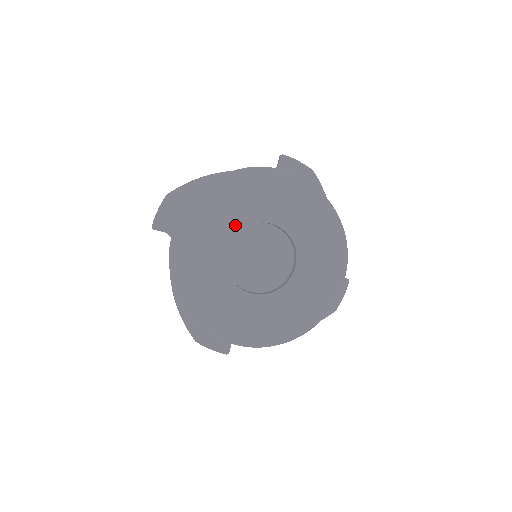
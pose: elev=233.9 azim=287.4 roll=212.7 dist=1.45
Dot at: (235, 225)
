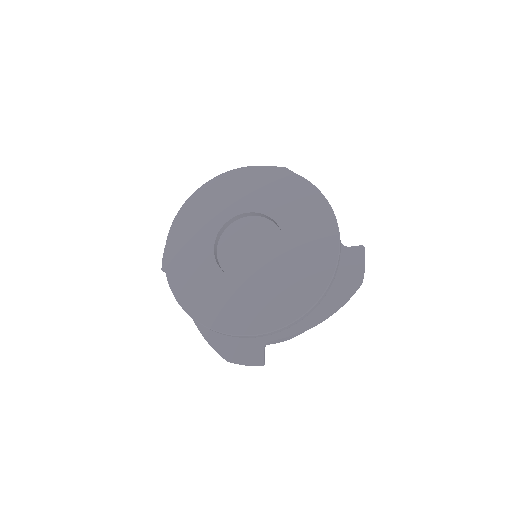
Dot at: (215, 227)
